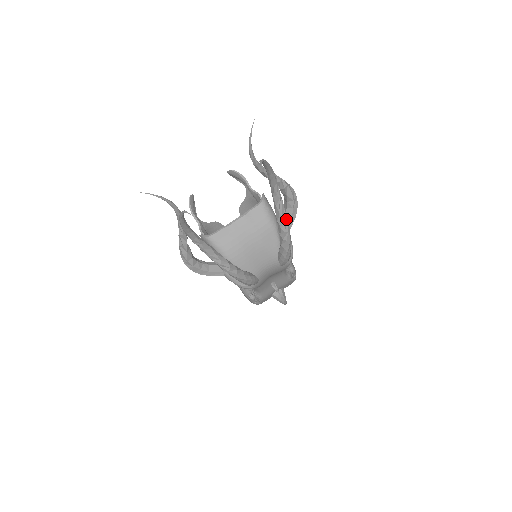
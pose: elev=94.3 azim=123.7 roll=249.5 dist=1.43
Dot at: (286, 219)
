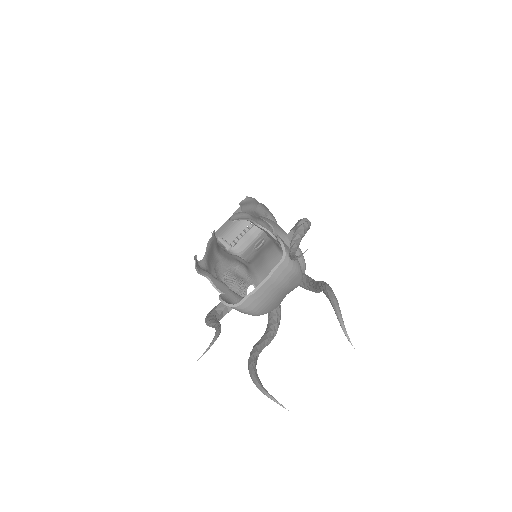
Dot at: occluded
